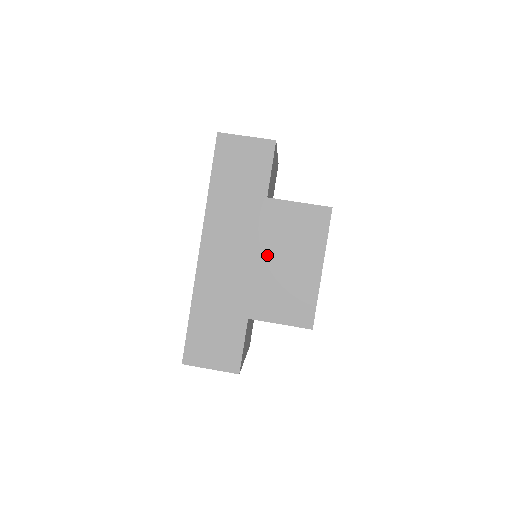
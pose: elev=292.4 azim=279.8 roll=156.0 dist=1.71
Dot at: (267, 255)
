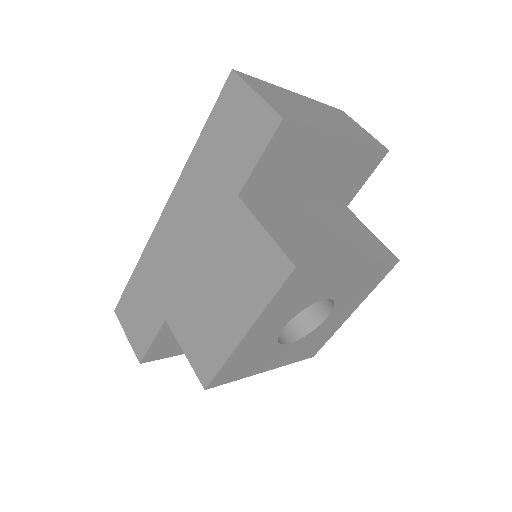
Dot at: (207, 268)
